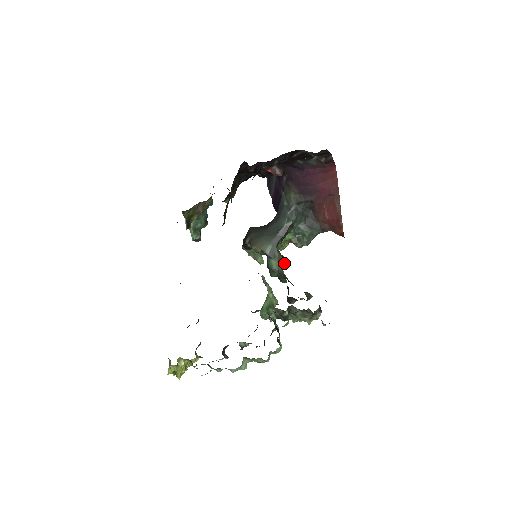
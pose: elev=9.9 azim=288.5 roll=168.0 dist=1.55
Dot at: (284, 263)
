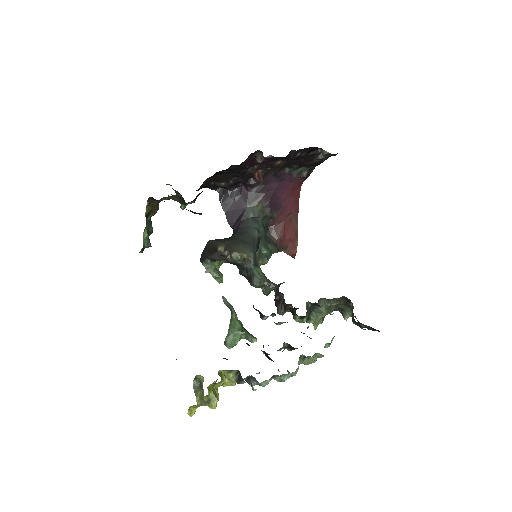
Dot at: (264, 274)
